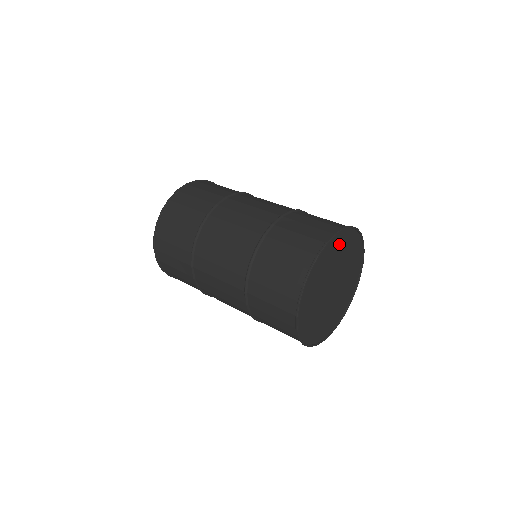
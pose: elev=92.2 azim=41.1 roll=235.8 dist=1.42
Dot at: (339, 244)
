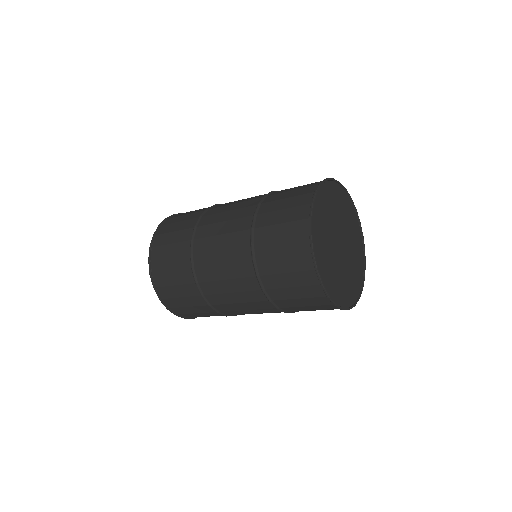
Dot at: (329, 196)
